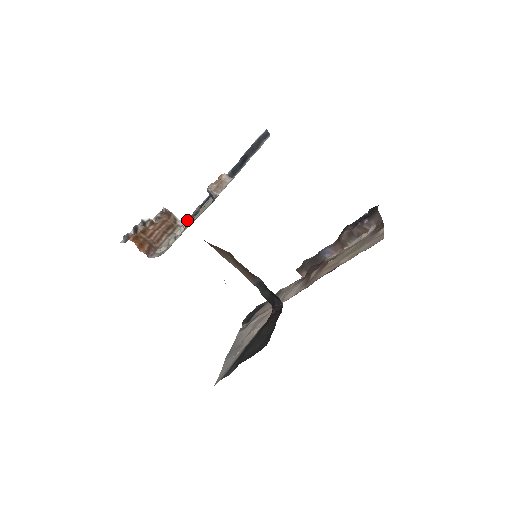
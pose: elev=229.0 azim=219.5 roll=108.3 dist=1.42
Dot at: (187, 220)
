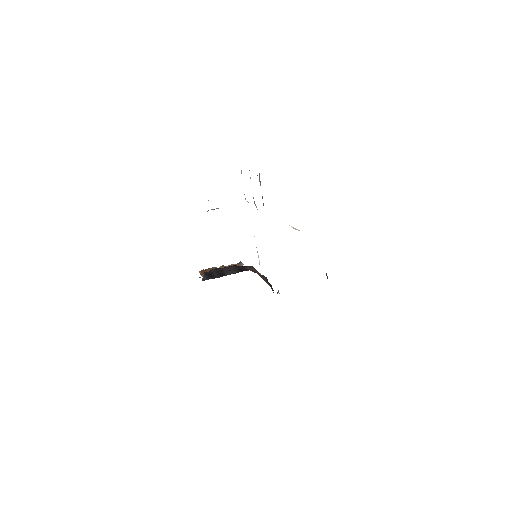
Dot at: occluded
